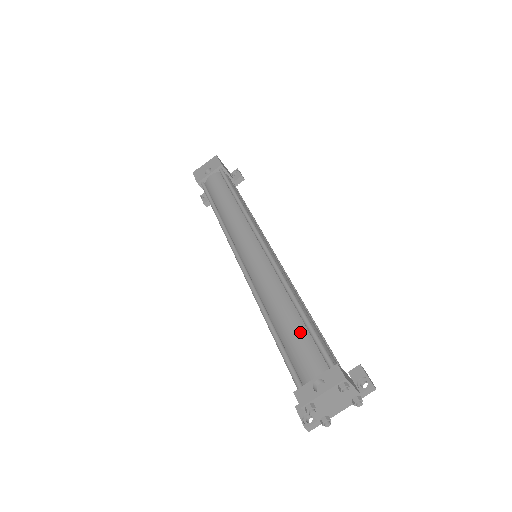
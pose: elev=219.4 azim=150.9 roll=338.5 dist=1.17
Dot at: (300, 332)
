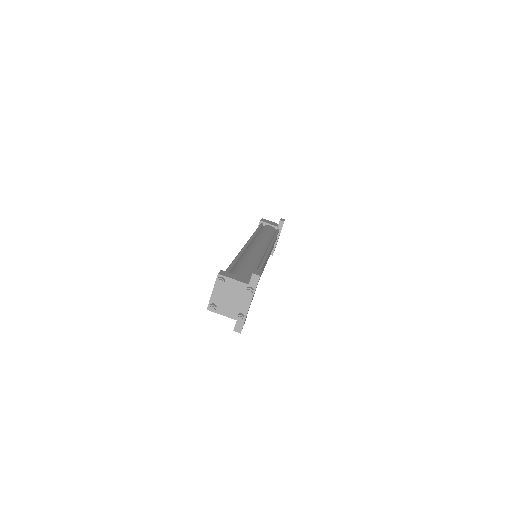
Dot at: occluded
